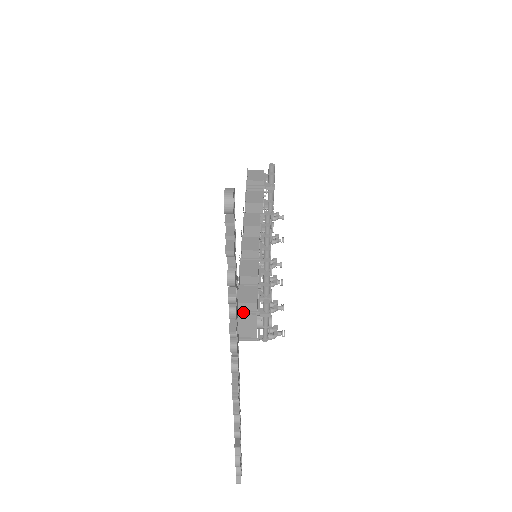
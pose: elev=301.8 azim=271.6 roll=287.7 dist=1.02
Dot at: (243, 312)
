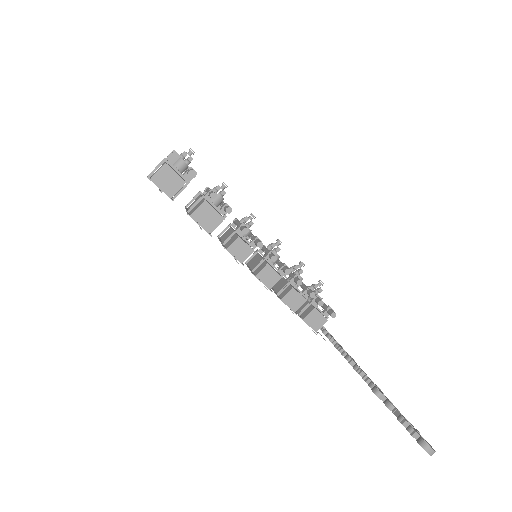
Dot at: occluded
